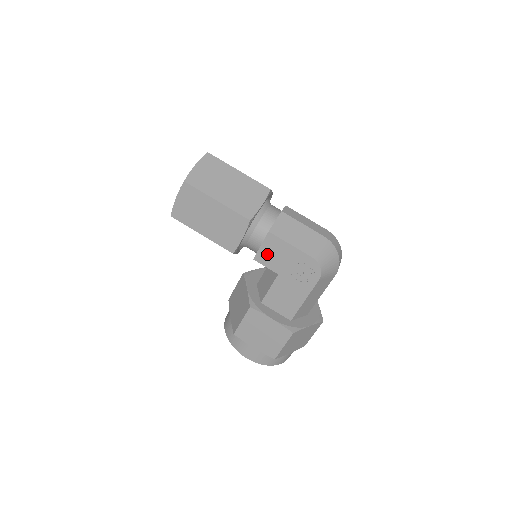
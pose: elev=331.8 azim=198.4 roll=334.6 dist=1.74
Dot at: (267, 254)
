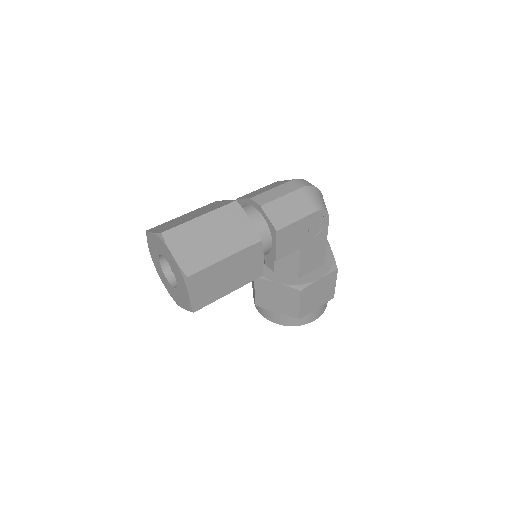
Dot at: (284, 246)
